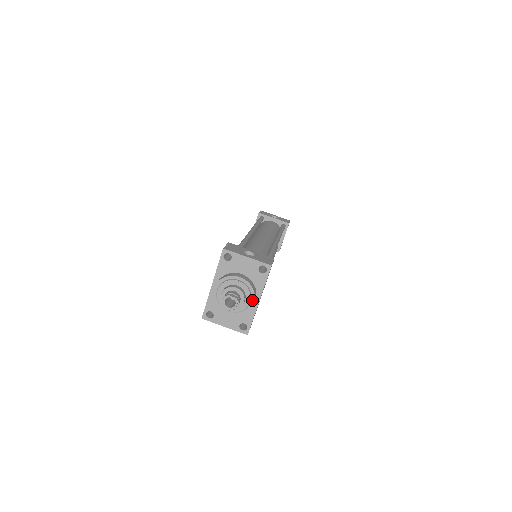
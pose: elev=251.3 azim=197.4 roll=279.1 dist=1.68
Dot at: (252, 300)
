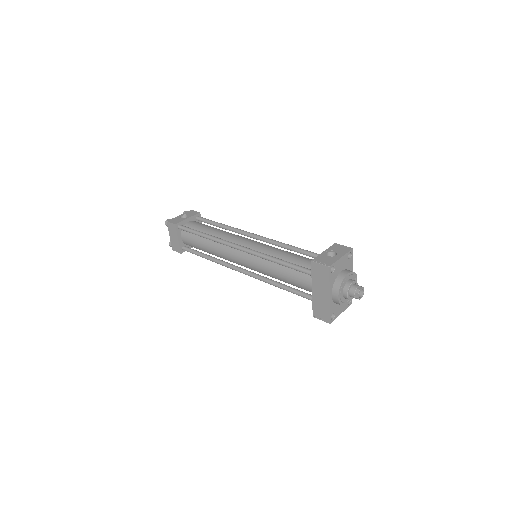
Dot at: (356, 280)
